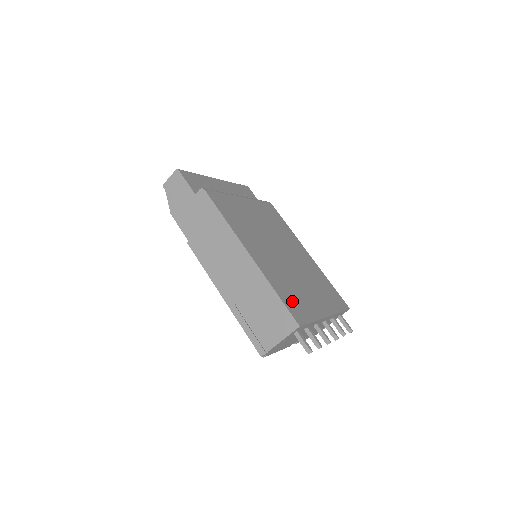
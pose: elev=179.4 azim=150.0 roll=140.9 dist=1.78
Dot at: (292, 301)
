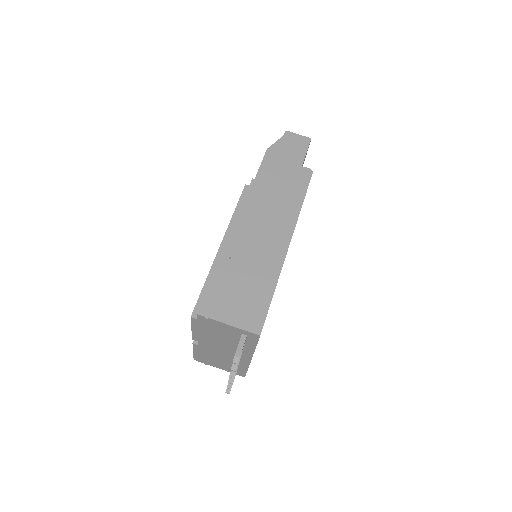
Dot at: occluded
